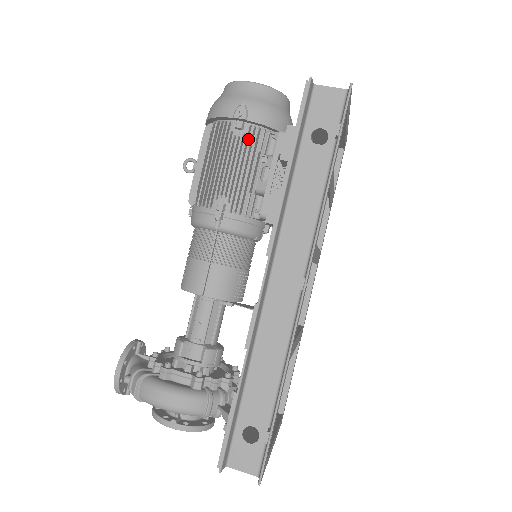
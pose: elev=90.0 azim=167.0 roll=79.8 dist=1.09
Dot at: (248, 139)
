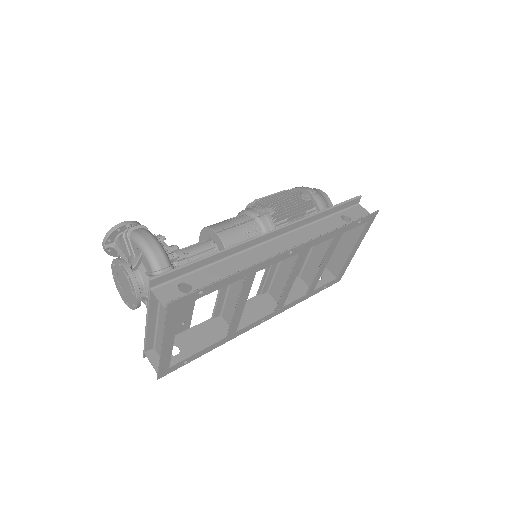
Dot at: occluded
